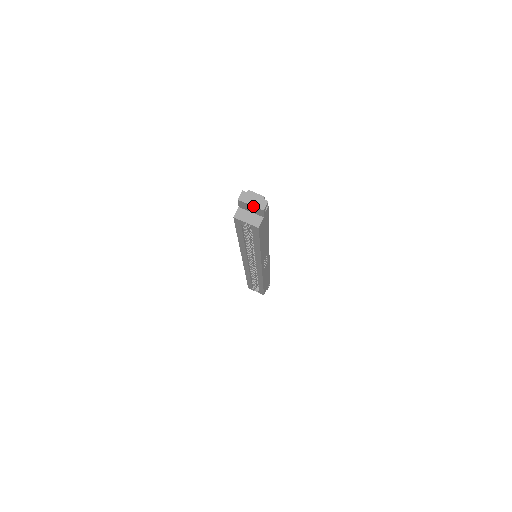
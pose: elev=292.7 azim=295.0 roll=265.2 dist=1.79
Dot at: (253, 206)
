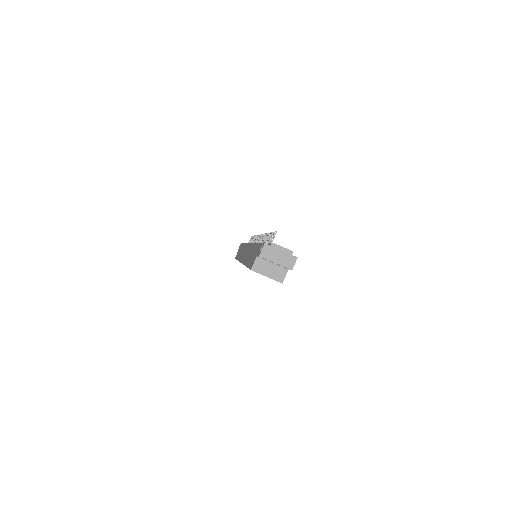
Dot at: occluded
